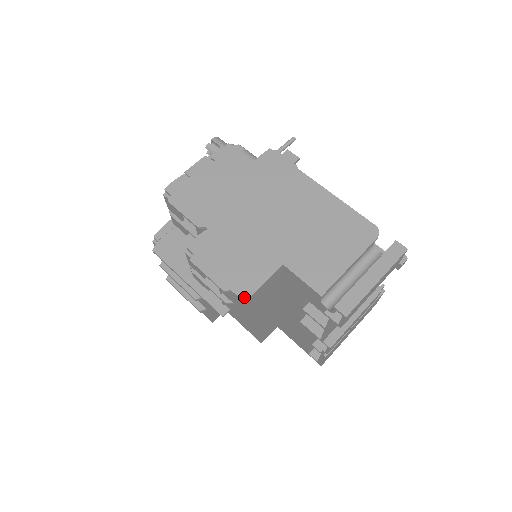
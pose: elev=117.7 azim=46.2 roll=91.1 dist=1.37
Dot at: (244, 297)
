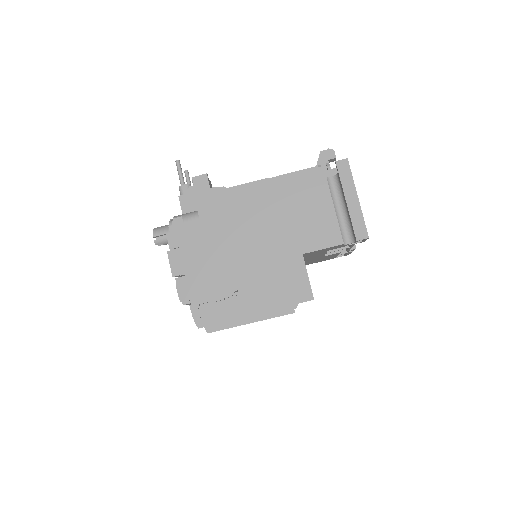
Dot at: (310, 298)
